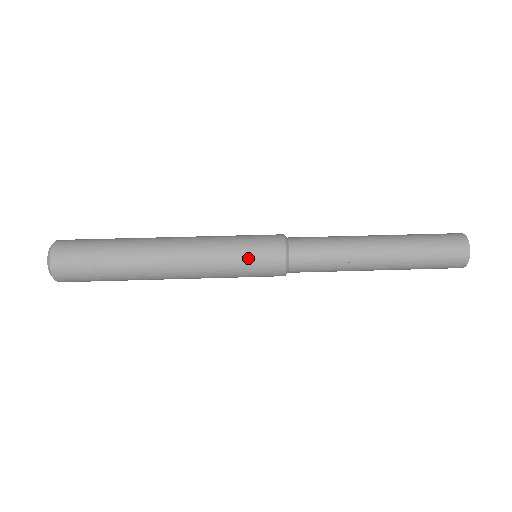
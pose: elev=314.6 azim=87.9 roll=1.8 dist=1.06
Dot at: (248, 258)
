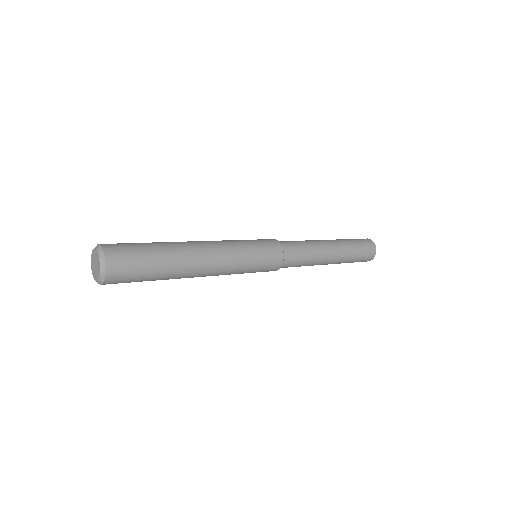
Dot at: (260, 258)
